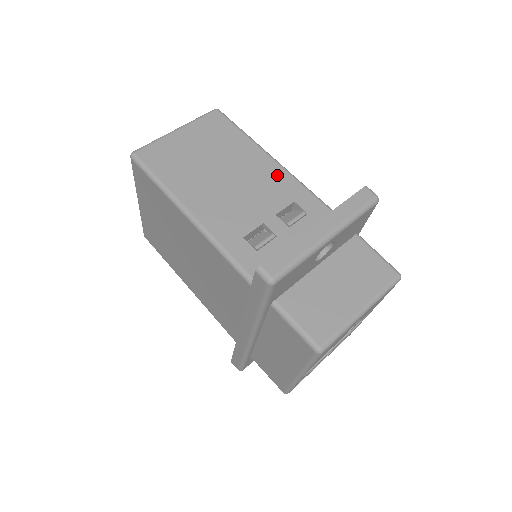
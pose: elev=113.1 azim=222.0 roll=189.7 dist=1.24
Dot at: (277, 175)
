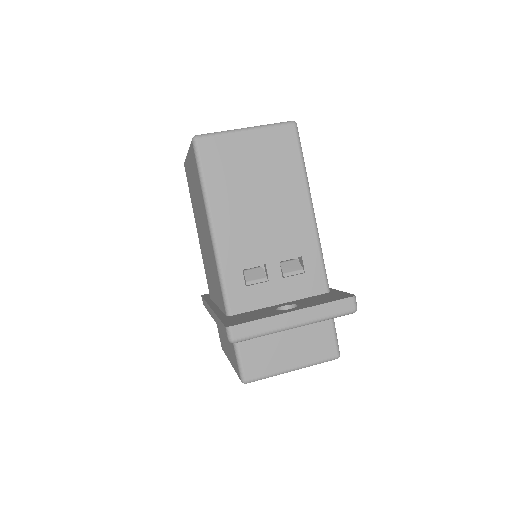
Dot at: (304, 224)
